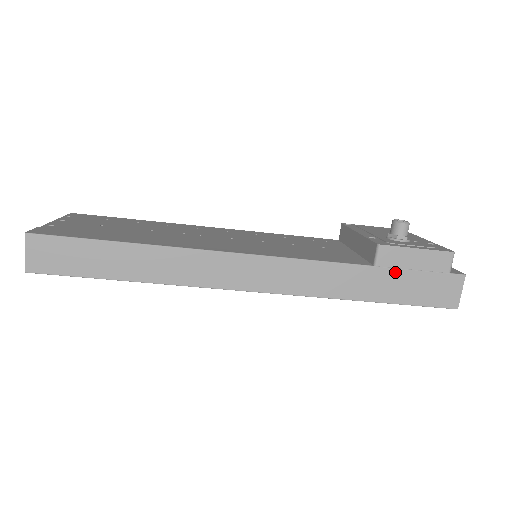
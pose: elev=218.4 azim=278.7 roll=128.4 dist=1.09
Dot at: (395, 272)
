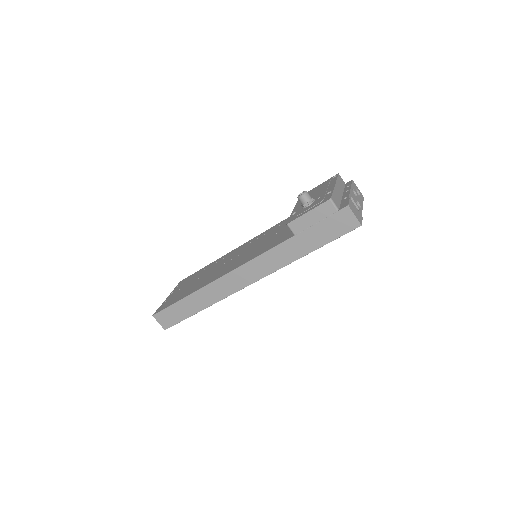
Dot at: (307, 231)
